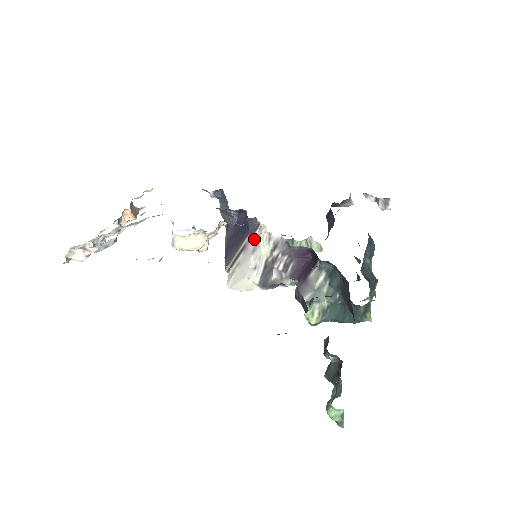
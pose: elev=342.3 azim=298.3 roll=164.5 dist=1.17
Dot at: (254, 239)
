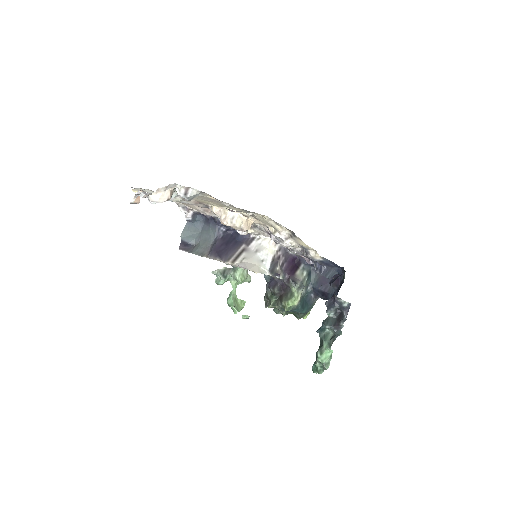
Dot at: (254, 245)
